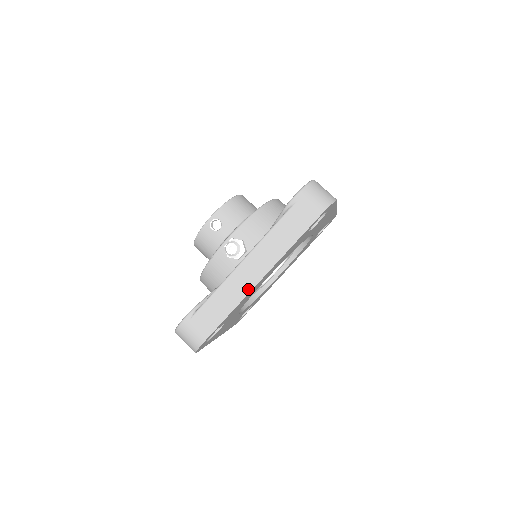
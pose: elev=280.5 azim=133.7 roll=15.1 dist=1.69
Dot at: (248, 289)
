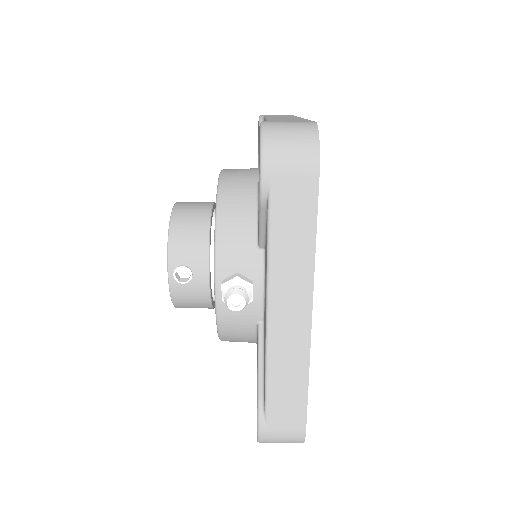
Dot at: (305, 338)
